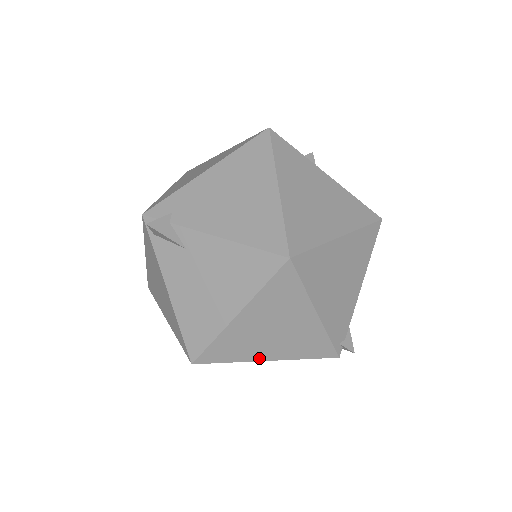
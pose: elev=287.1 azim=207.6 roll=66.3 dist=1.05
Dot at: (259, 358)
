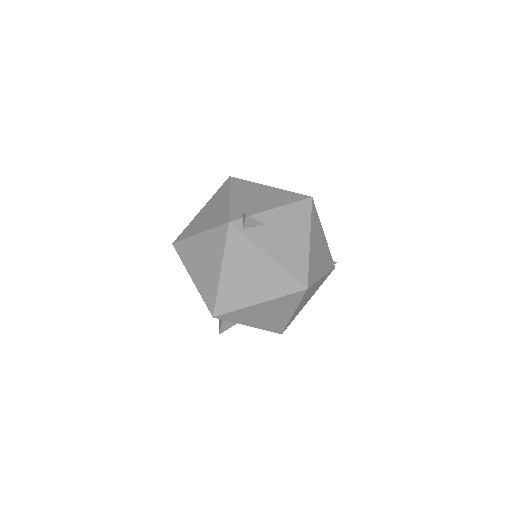
Dot at: (320, 276)
